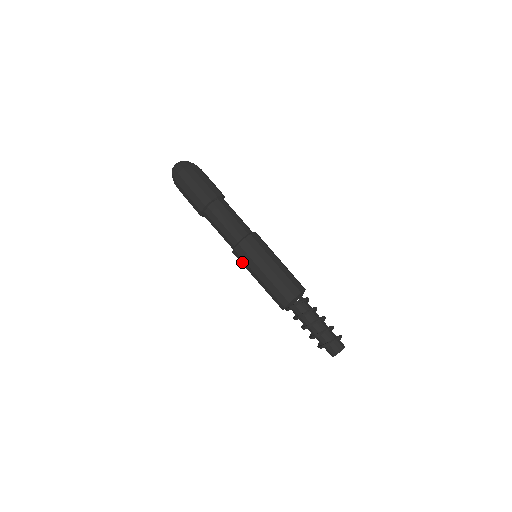
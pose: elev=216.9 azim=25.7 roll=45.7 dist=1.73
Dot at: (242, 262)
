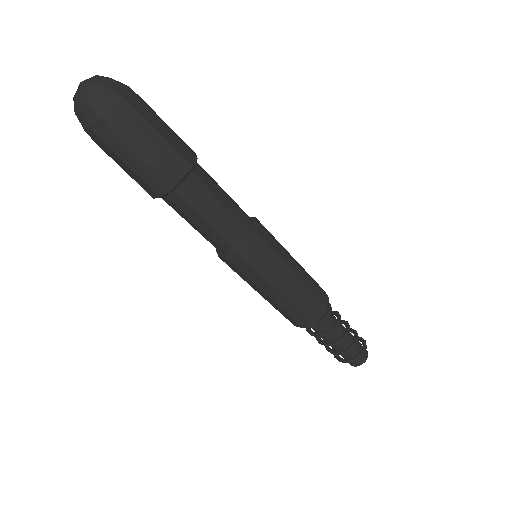
Dot at: occluded
